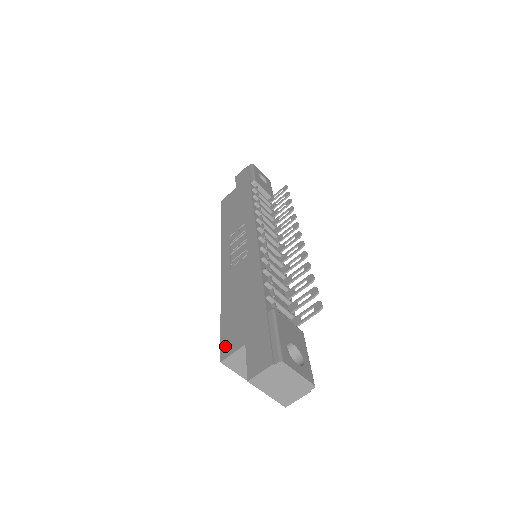
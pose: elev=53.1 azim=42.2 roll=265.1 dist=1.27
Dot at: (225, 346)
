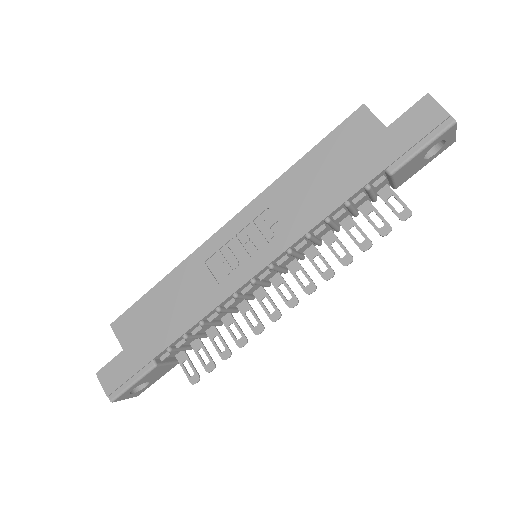
Dot at: (122, 321)
